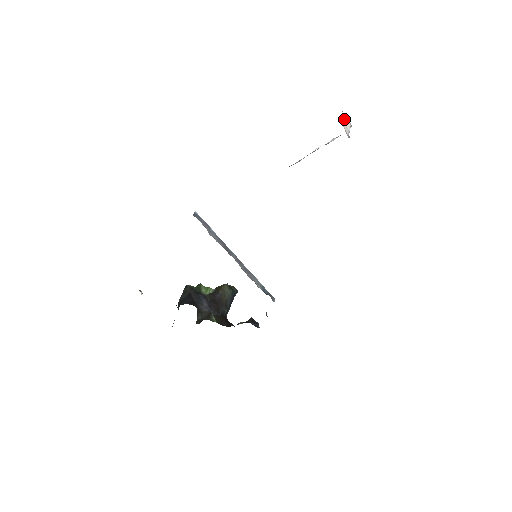
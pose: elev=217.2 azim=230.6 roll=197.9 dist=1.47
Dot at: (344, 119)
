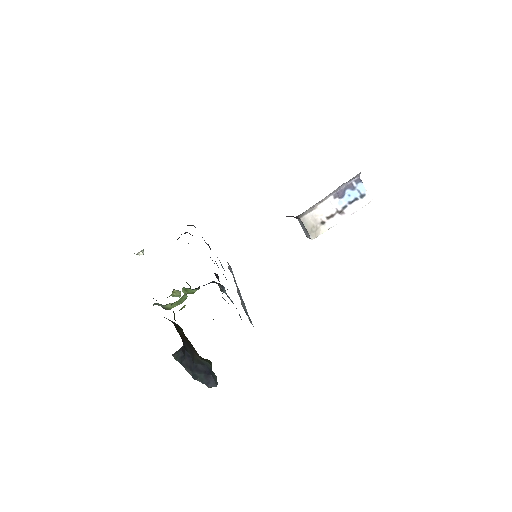
Dot at: occluded
